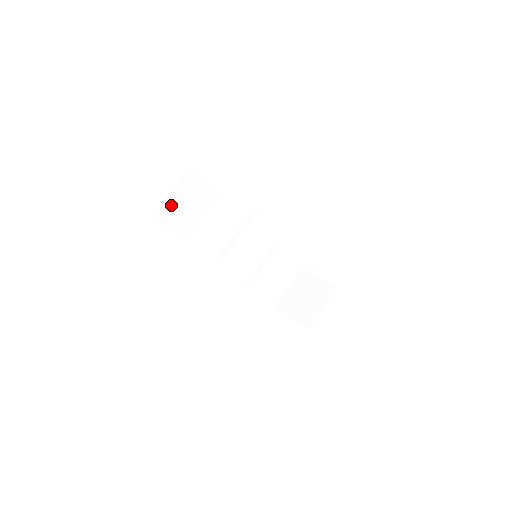
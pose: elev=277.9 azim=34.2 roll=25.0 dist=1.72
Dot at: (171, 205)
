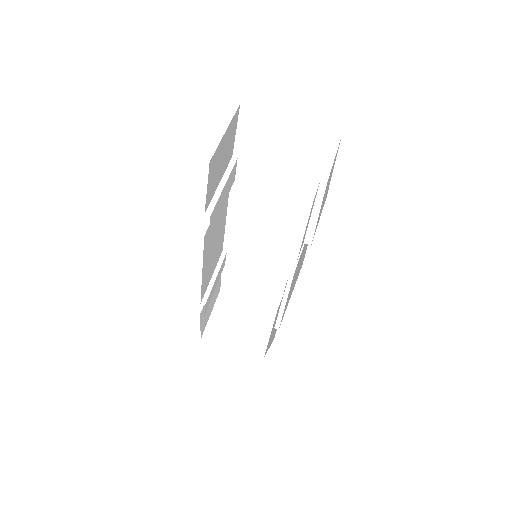
Dot at: (218, 154)
